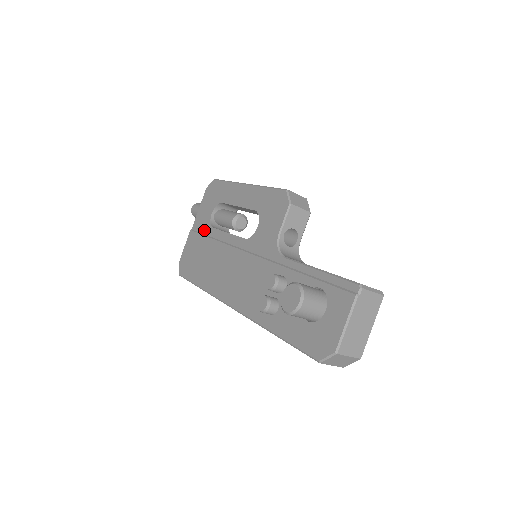
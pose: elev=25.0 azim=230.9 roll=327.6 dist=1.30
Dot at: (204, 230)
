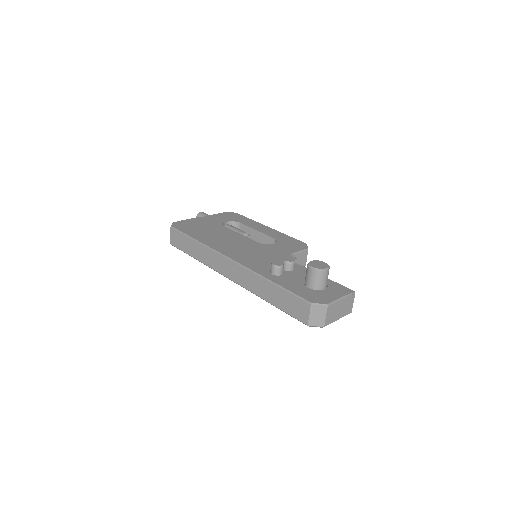
Dot at: (214, 223)
